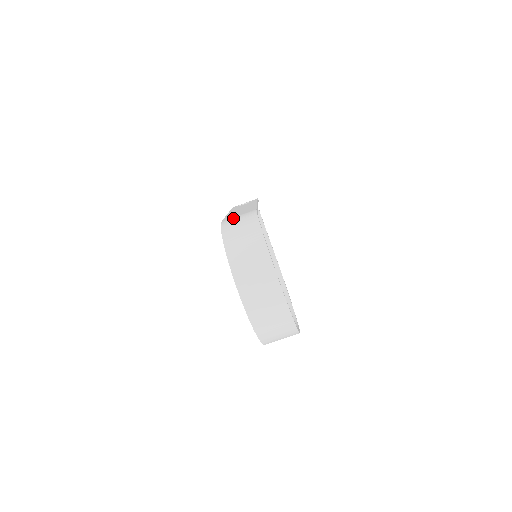
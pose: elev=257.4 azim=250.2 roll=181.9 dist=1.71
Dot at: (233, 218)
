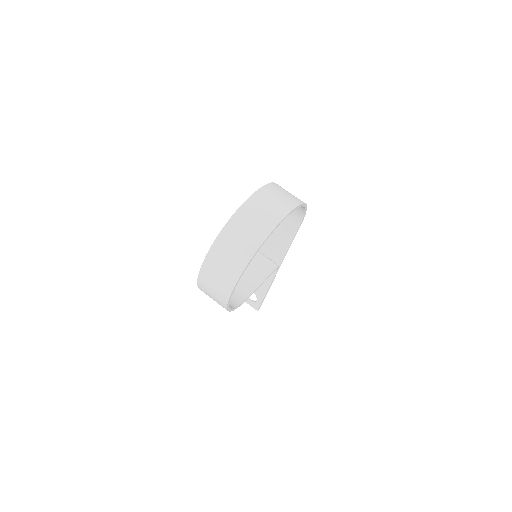
Dot at: occluded
